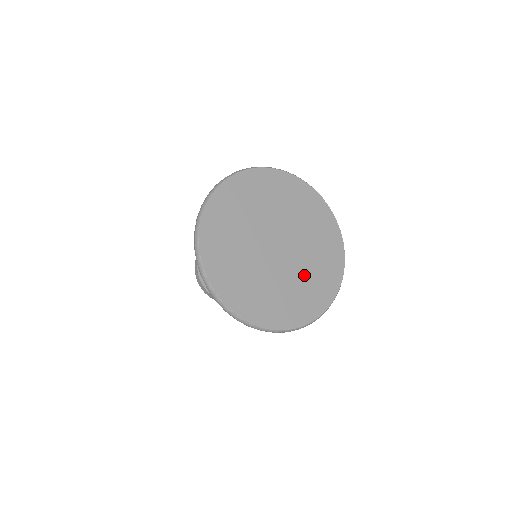
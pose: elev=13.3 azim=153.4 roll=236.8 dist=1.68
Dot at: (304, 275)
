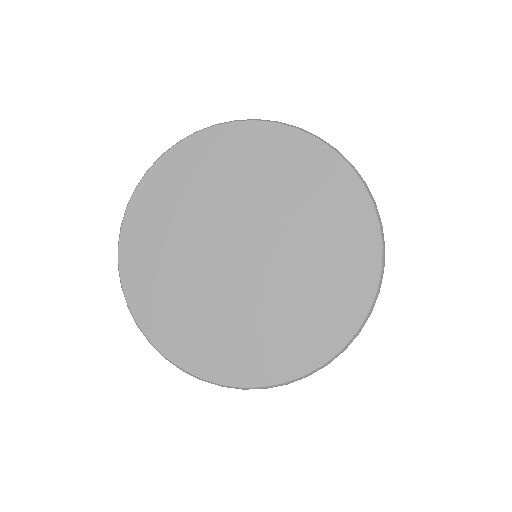
Dot at: (237, 317)
